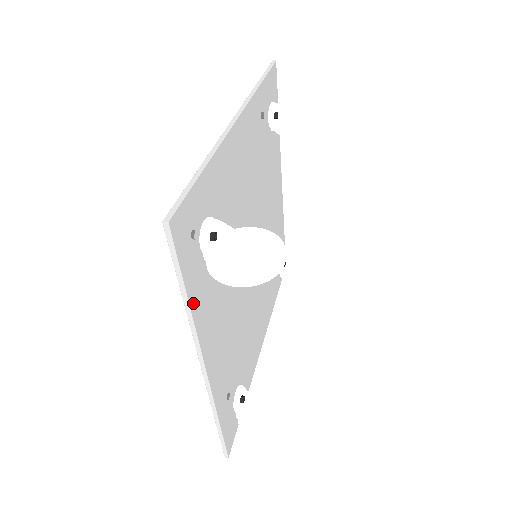
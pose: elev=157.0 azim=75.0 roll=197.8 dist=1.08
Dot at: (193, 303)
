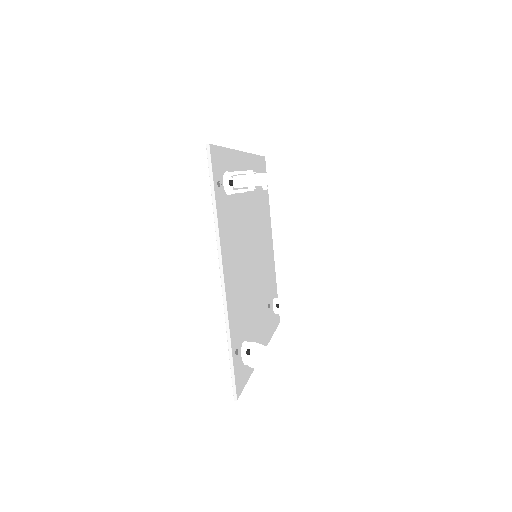
Dot at: (218, 212)
